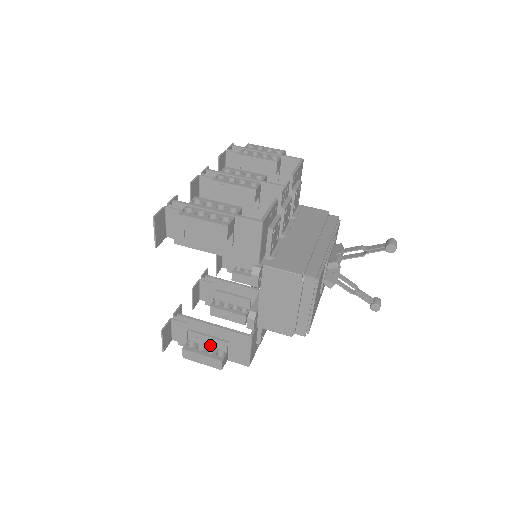
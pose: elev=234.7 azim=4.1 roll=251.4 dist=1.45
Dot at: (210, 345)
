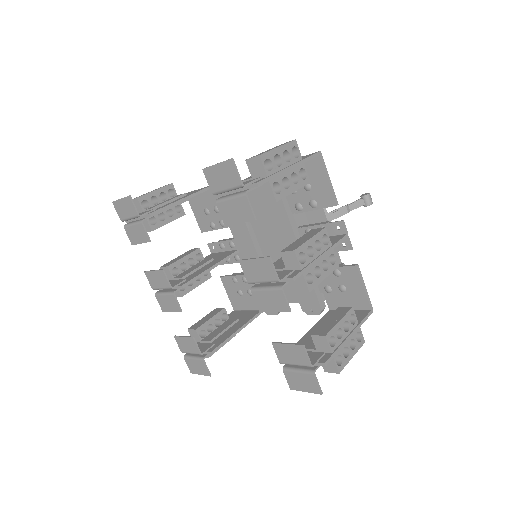
Dot at: occluded
